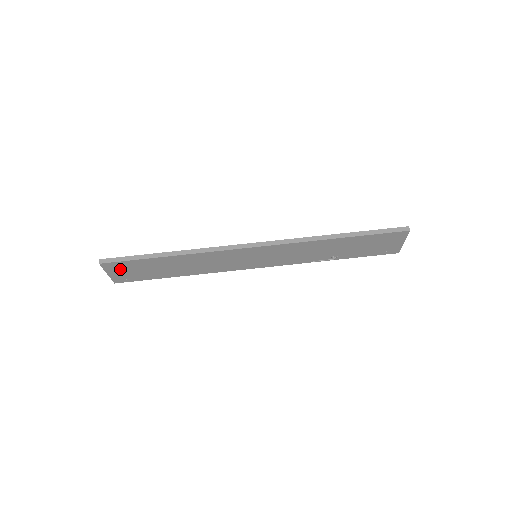
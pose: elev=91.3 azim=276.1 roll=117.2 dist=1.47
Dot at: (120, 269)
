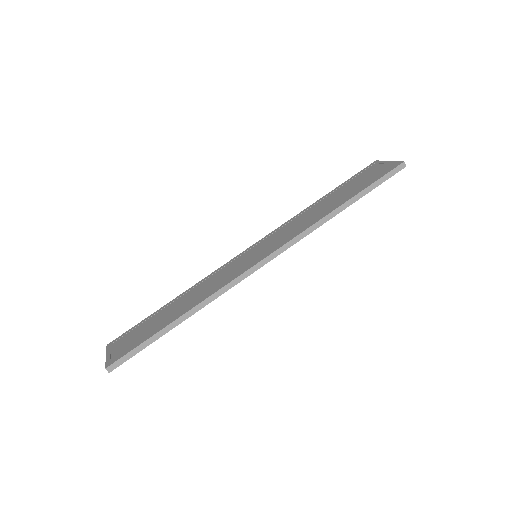
Dot at: occluded
